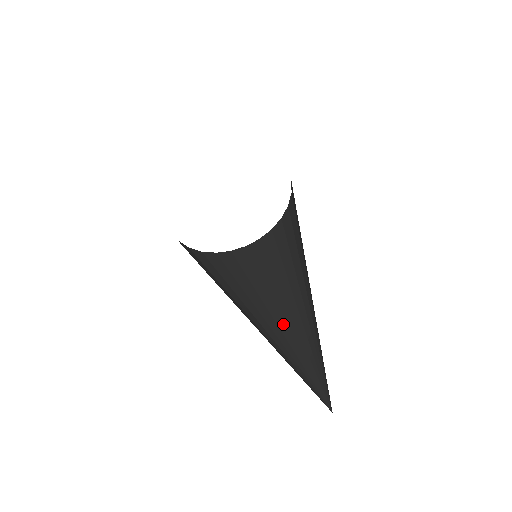
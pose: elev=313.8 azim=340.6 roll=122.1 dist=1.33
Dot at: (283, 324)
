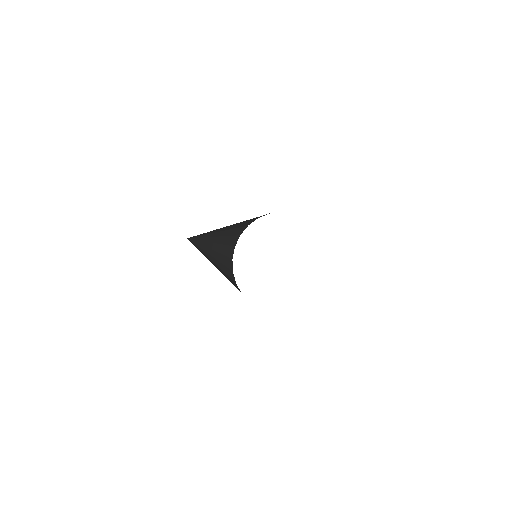
Dot at: occluded
